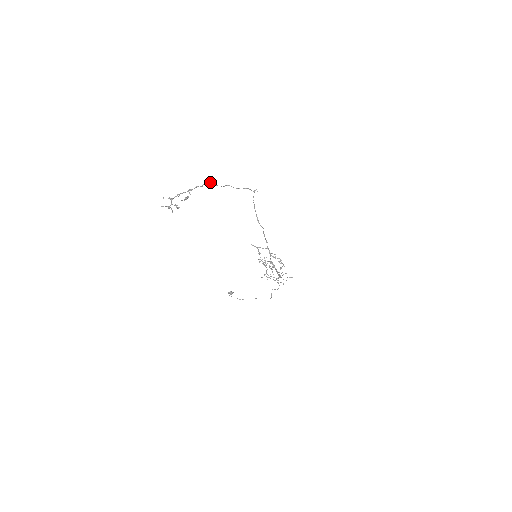
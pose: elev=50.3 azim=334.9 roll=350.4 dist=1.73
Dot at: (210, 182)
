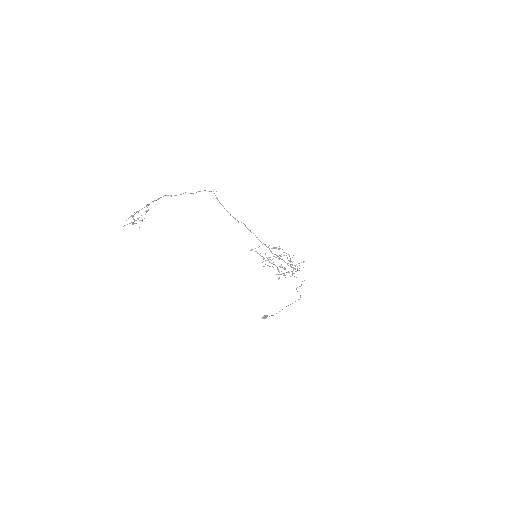
Dot at: (165, 195)
